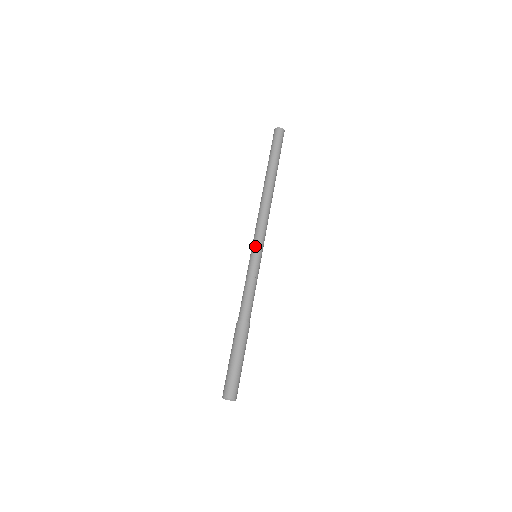
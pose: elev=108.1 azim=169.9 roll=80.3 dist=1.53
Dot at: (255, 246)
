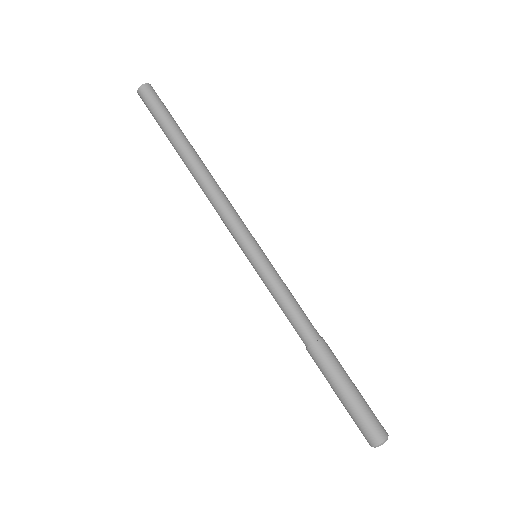
Dot at: (243, 248)
